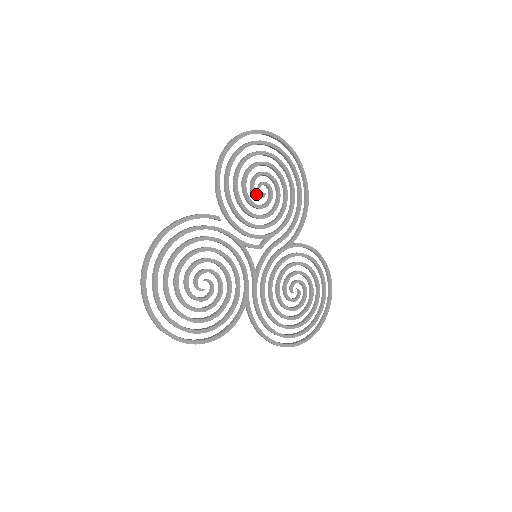
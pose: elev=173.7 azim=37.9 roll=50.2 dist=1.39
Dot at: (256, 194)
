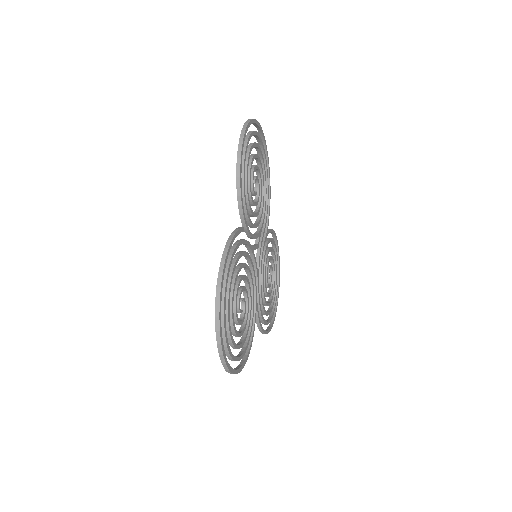
Dot at: (254, 192)
